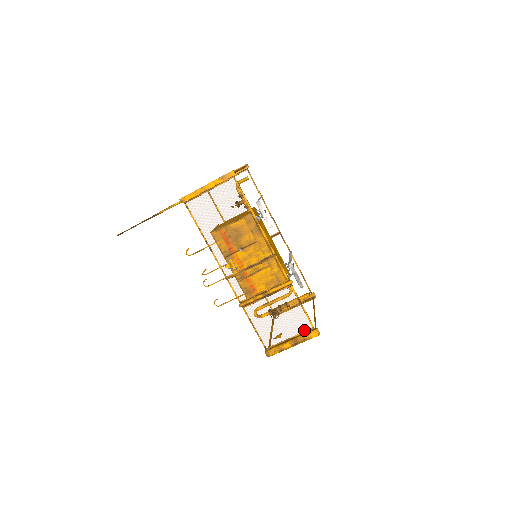
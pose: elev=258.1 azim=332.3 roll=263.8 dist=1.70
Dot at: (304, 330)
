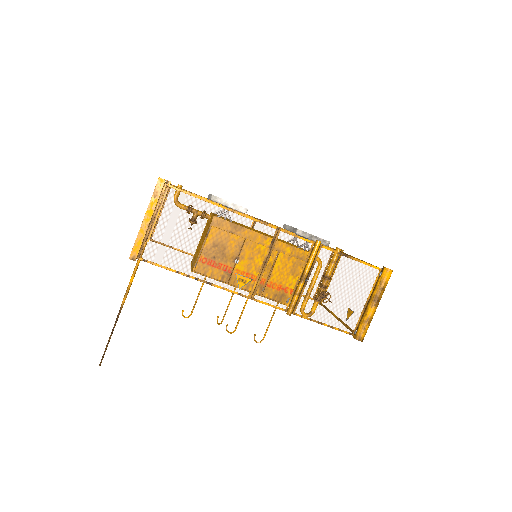
Dot at: (373, 280)
